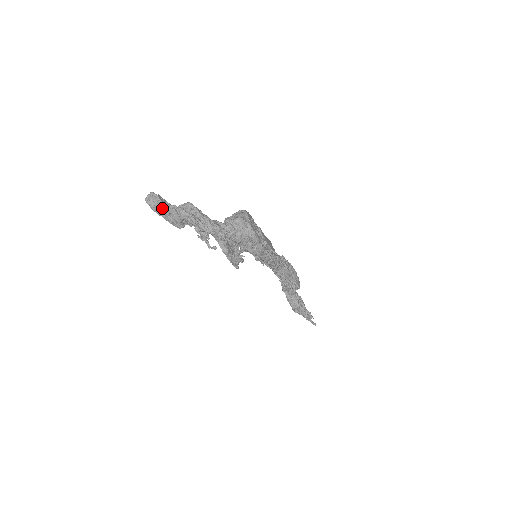
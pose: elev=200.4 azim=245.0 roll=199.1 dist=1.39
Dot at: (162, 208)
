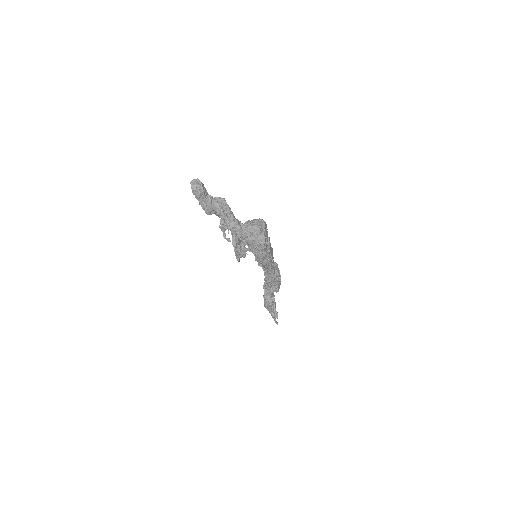
Dot at: (201, 195)
